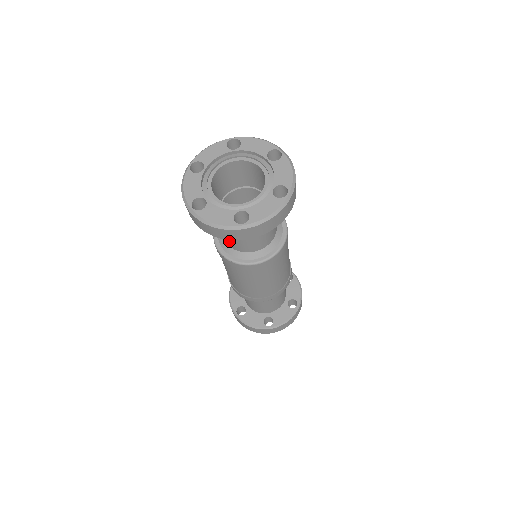
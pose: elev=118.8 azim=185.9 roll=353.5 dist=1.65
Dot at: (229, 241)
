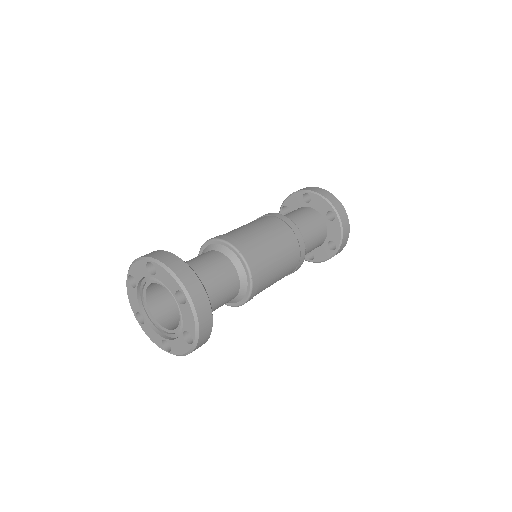
Dot at: occluded
